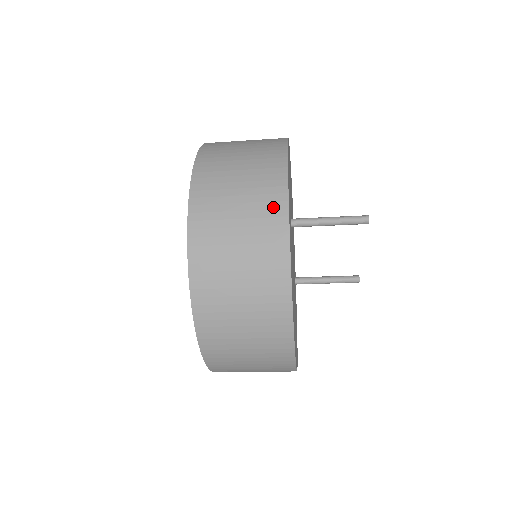
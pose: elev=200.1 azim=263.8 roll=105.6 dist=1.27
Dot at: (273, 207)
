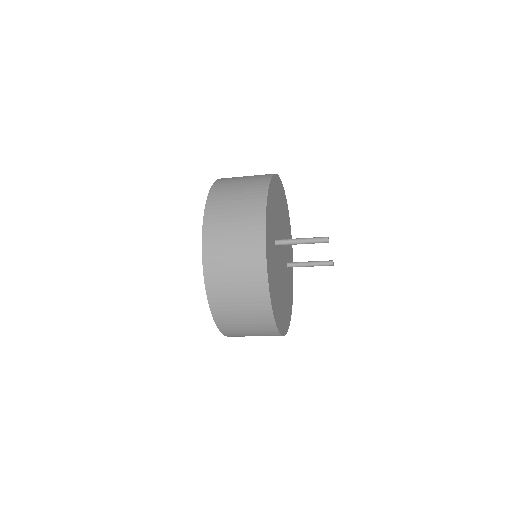
Dot at: (256, 252)
